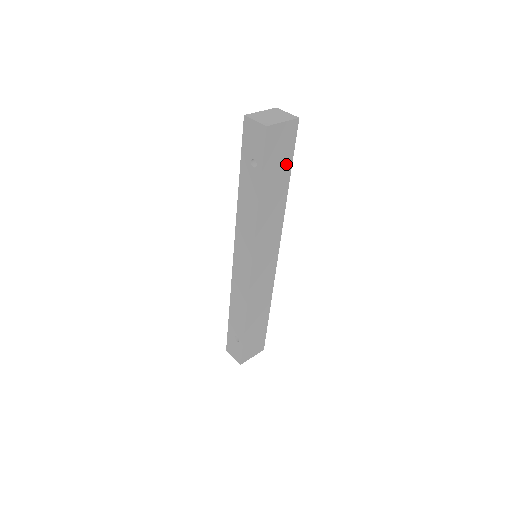
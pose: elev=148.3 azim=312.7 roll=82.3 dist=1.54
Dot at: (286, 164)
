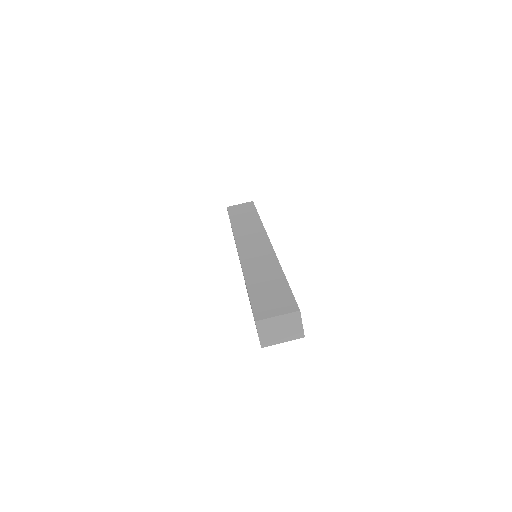
Dot at: occluded
